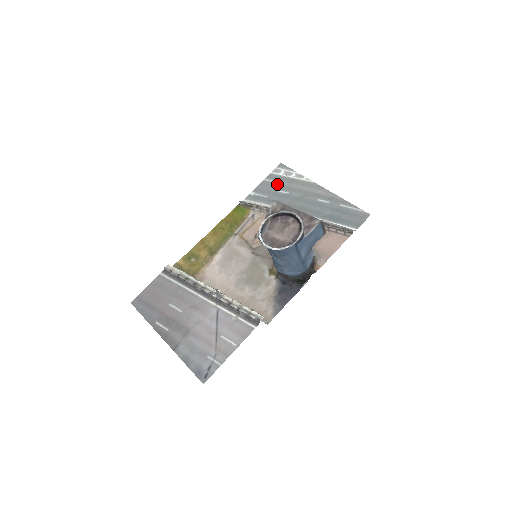
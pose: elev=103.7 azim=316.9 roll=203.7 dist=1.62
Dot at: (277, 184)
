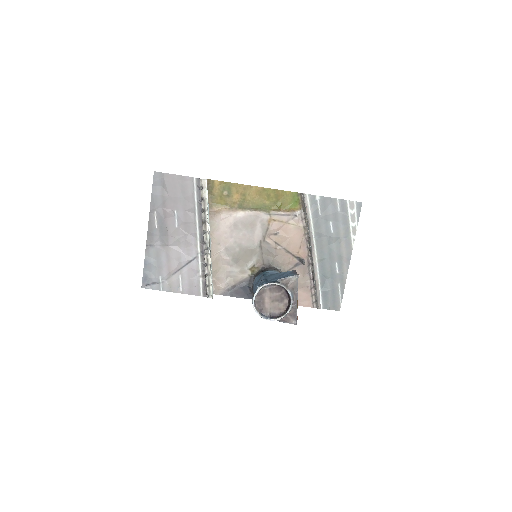
Dot at: (337, 215)
